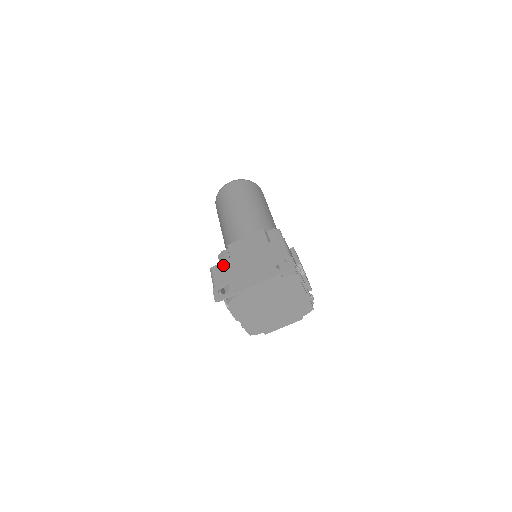
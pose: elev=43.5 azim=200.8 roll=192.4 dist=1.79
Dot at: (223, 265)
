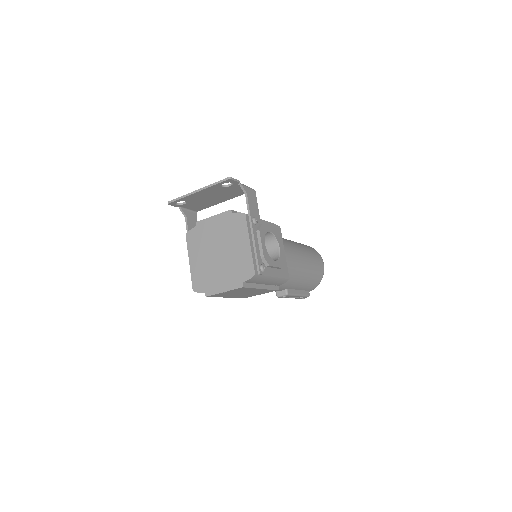
Dot at: (203, 206)
